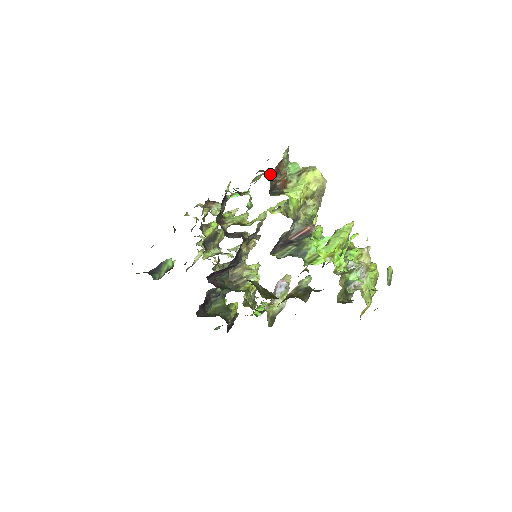
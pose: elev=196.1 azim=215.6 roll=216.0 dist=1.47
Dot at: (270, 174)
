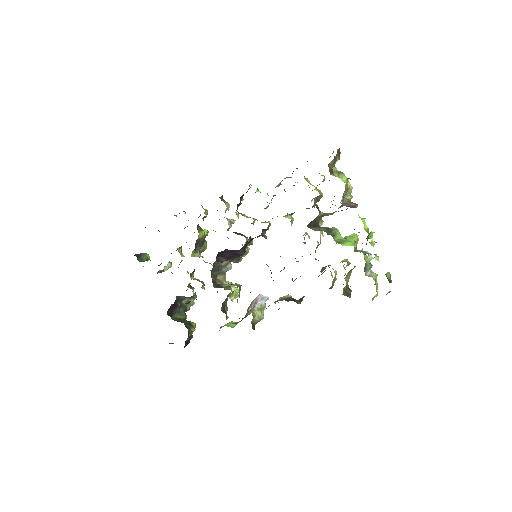
Dot at: occluded
